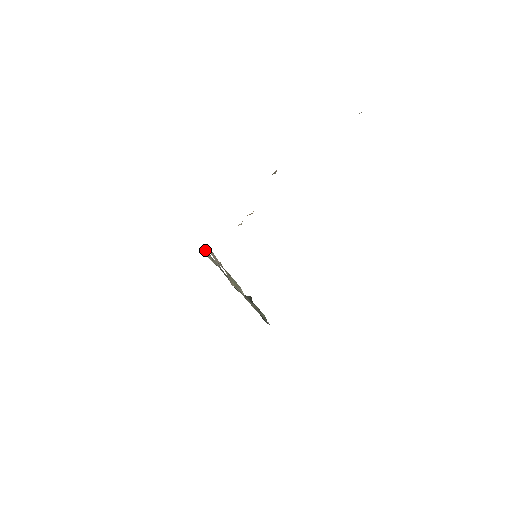
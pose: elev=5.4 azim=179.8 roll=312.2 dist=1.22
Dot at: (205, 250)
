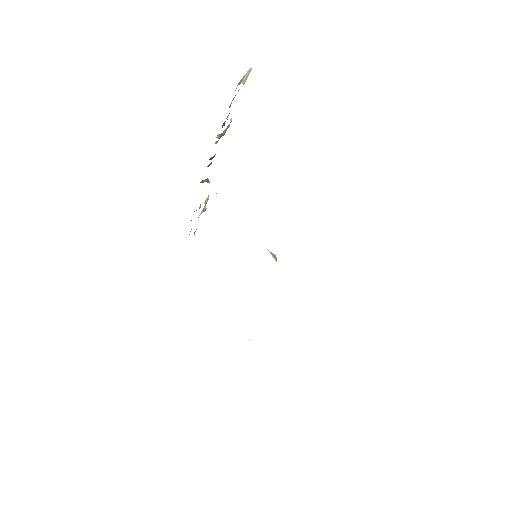
Dot at: occluded
